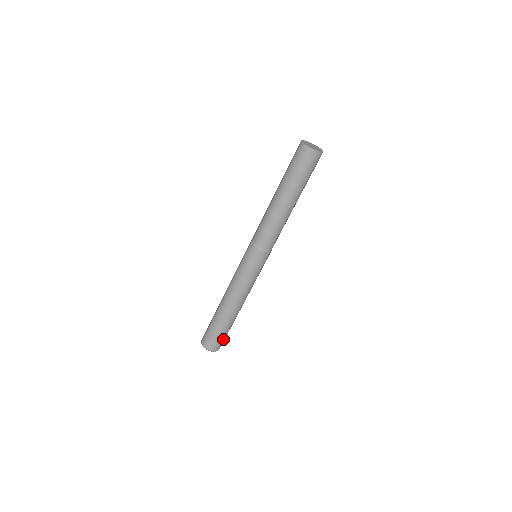
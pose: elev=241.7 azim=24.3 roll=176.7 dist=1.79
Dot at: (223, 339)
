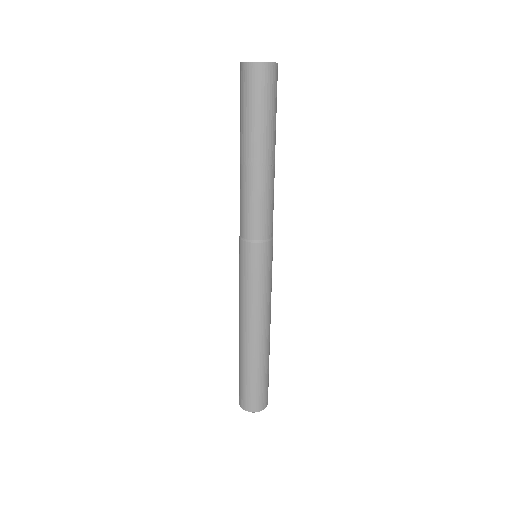
Dot at: (258, 392)
